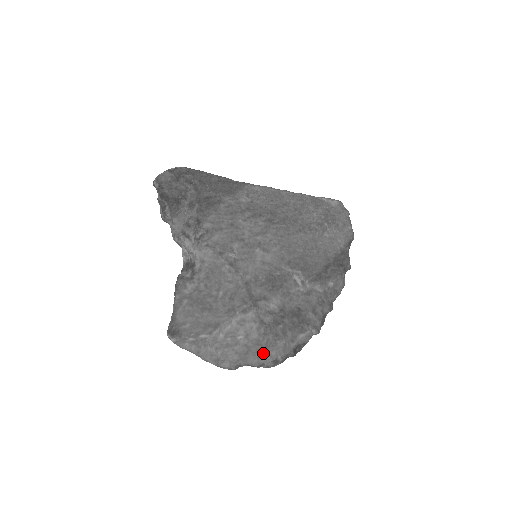
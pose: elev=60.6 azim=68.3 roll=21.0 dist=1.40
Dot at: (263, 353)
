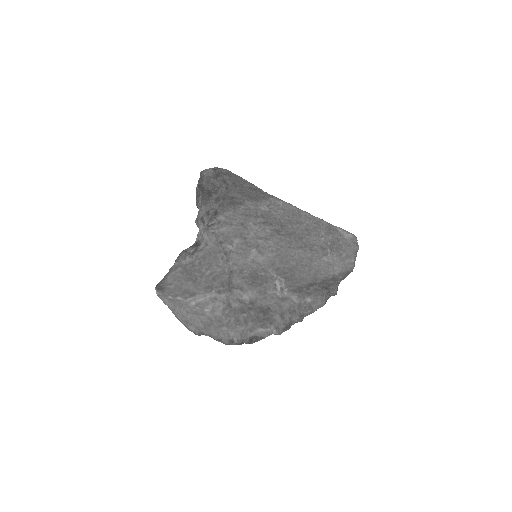
Dot at: (223, 330)
